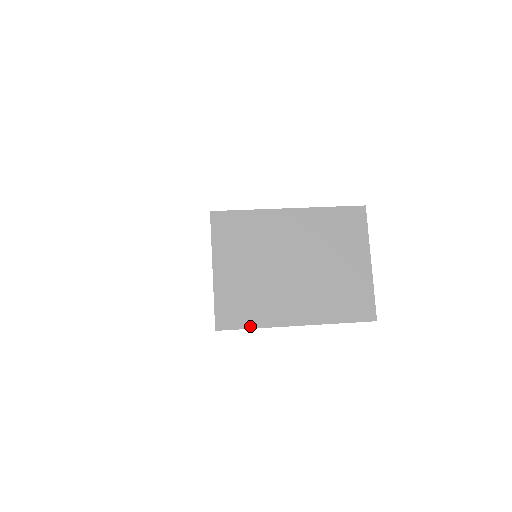
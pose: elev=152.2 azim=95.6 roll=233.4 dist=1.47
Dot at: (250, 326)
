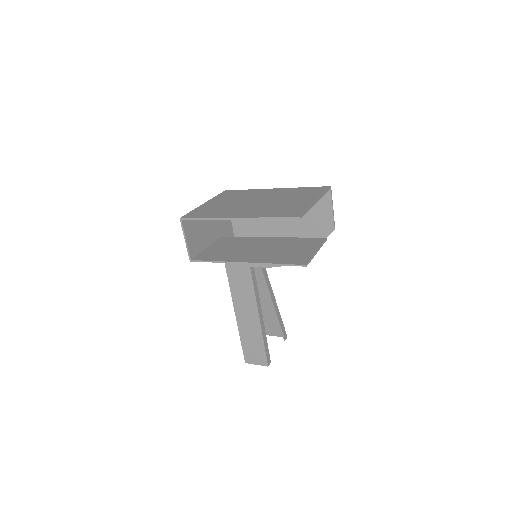
Dot at: (203, 217)
